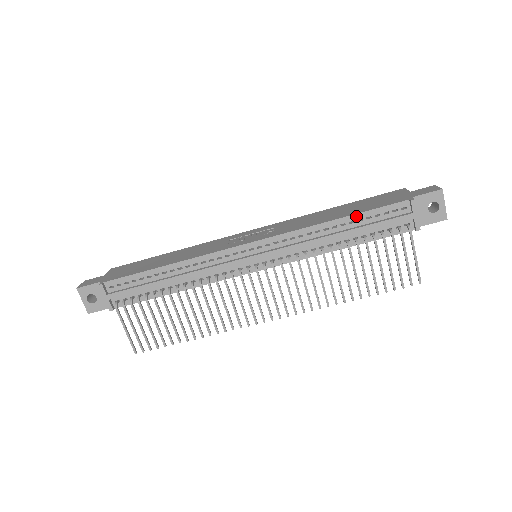
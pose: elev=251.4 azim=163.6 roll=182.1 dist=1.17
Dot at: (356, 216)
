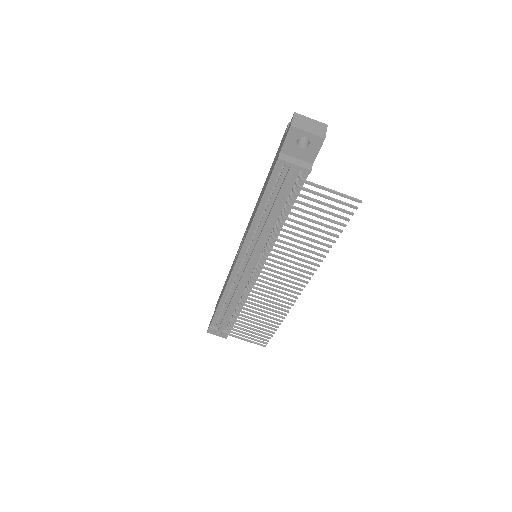
Dot at: (263, 200)
